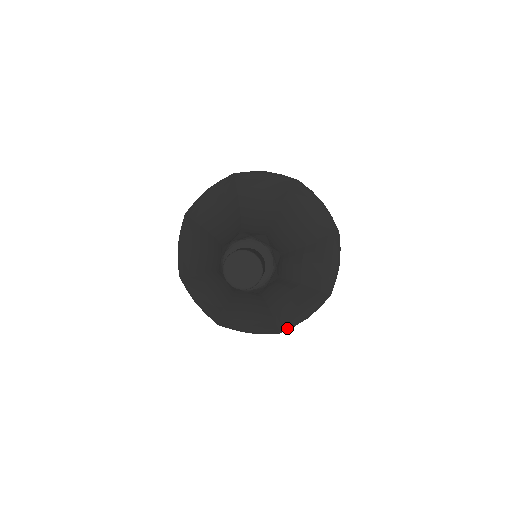
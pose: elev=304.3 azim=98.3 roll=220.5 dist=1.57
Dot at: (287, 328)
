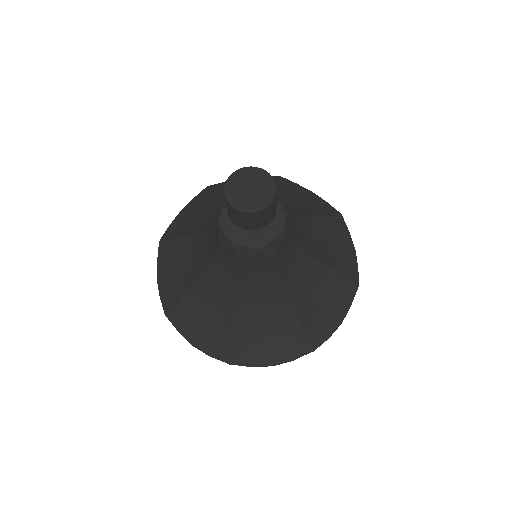
Dot at: (320, 341)
